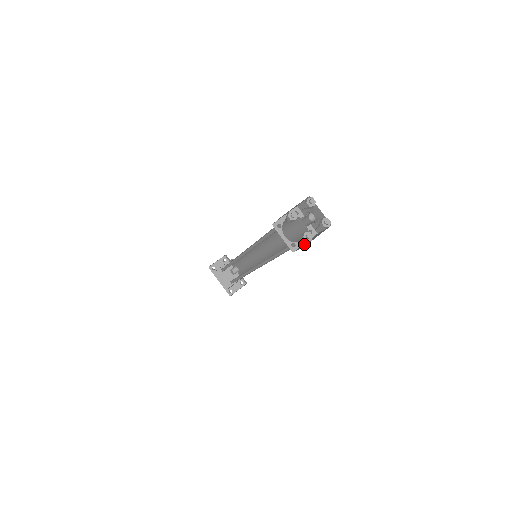
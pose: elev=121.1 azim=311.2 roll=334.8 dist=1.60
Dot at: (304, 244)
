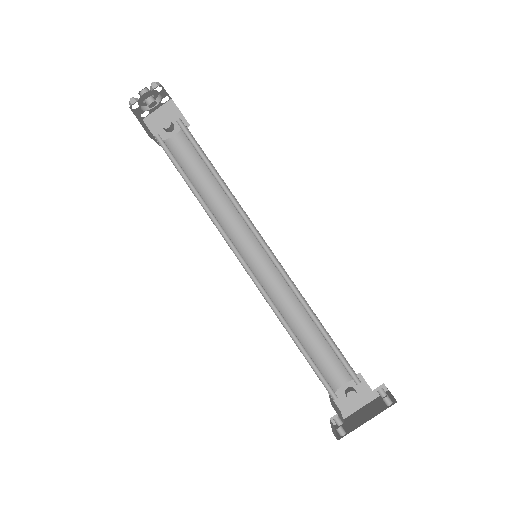
Dot at: occluded
